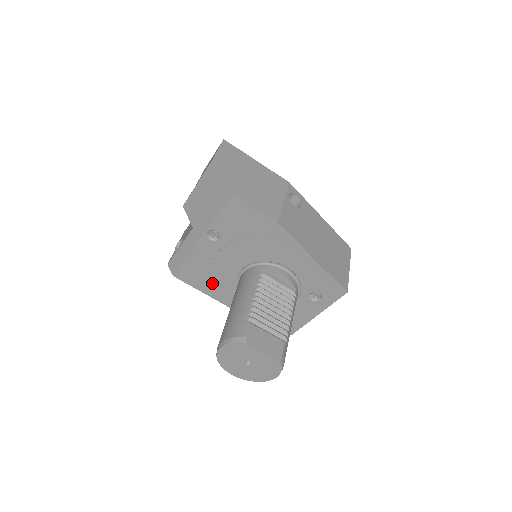
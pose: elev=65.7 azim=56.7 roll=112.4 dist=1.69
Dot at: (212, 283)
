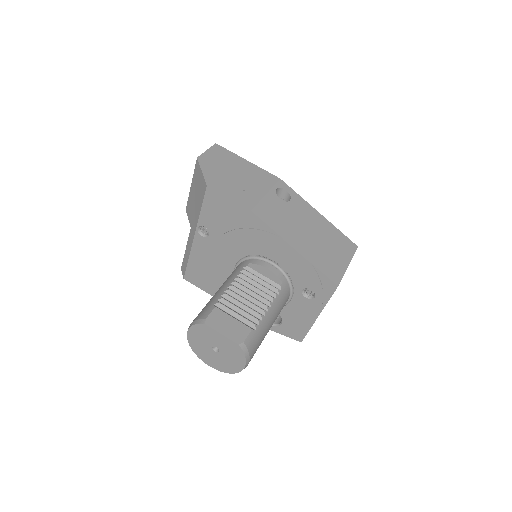
Dot at: (216, 284)
